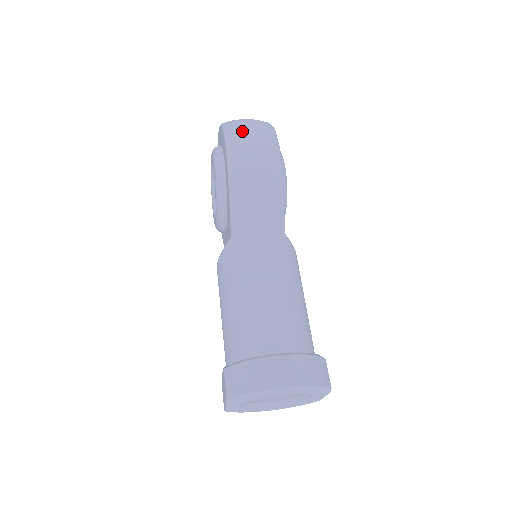
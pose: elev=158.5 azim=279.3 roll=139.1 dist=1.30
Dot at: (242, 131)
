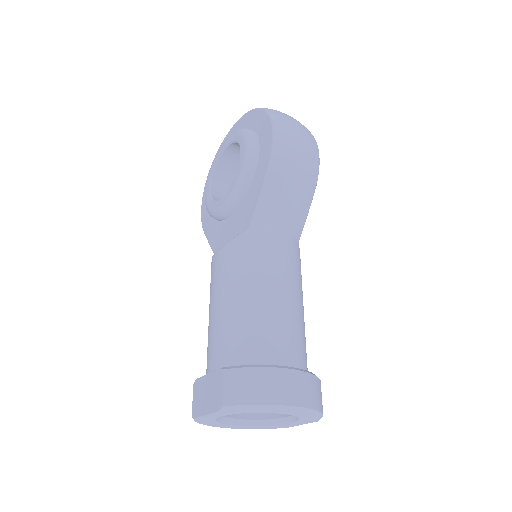
Dot at: (290, 124)
